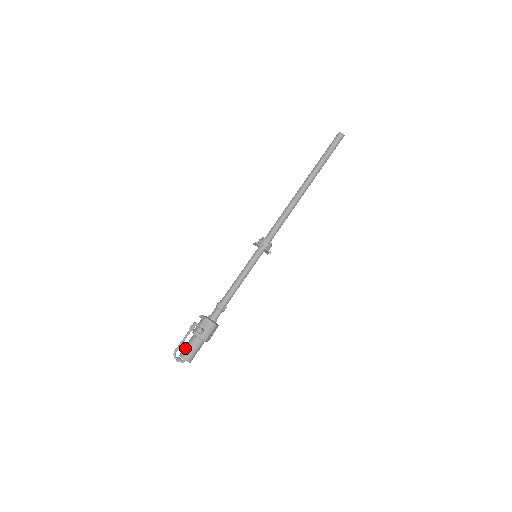
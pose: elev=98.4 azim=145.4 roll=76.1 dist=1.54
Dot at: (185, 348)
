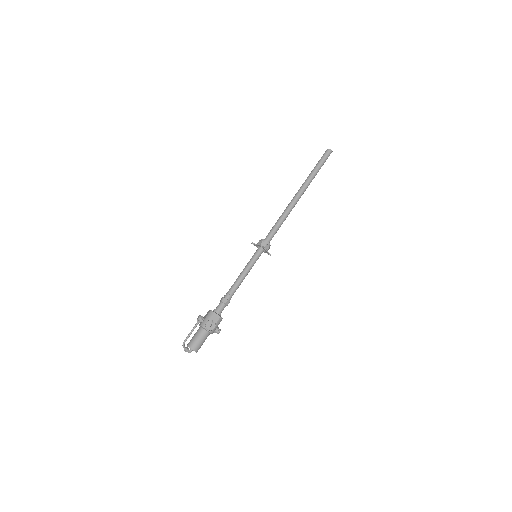
Dot at: (192, 338)
